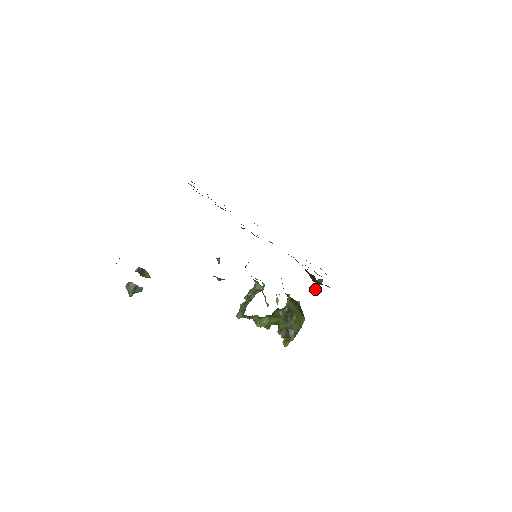
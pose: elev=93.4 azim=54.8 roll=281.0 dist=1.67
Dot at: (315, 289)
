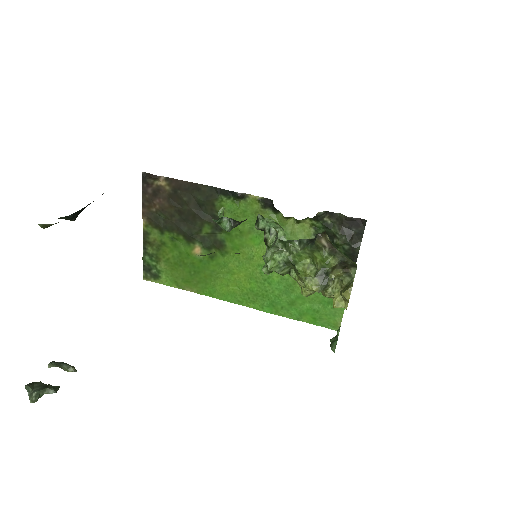
Dot at: (336, 340)
